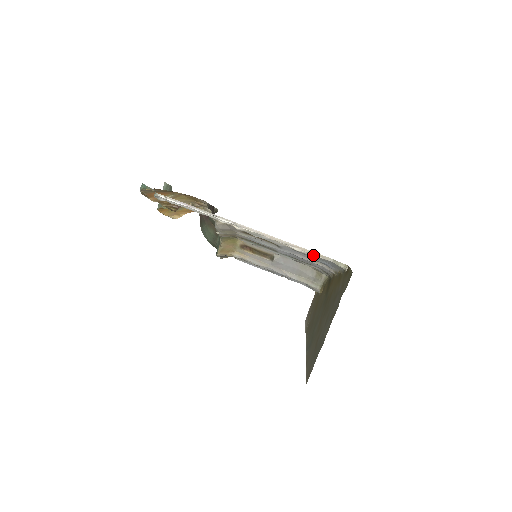
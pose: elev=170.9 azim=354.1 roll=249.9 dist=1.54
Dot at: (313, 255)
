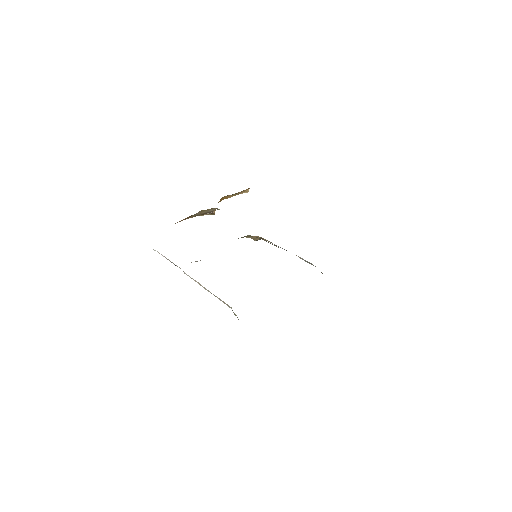
Dot at: (222, 301)
